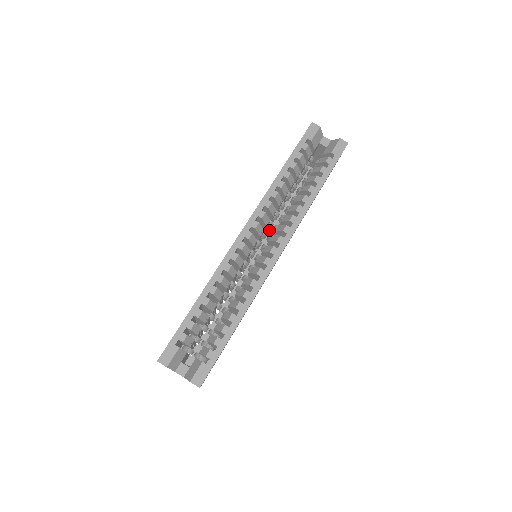
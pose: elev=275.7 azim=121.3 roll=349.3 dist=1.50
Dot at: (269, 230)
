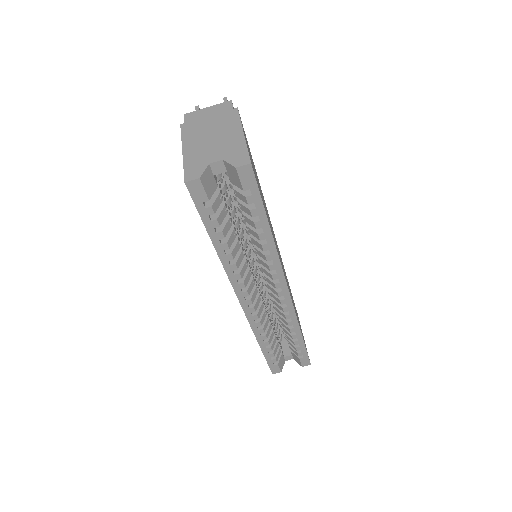
Dot at: (240, 219)
